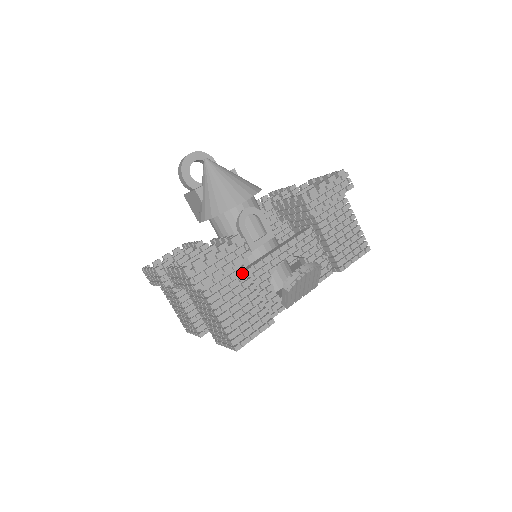
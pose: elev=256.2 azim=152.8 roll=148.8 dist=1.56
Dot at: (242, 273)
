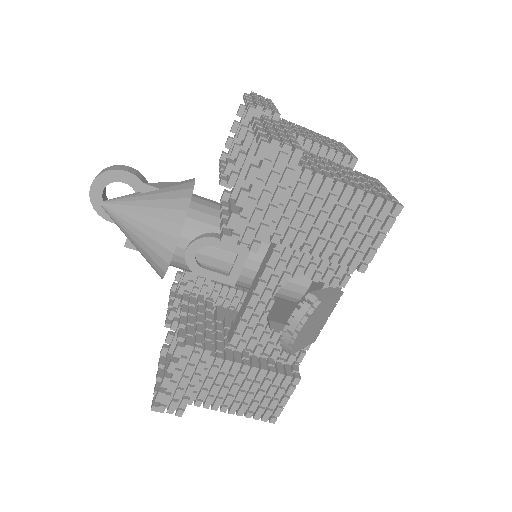
Dot at: (222, 361)
